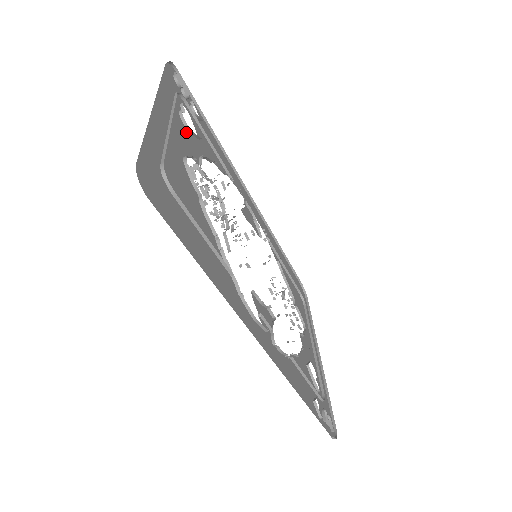
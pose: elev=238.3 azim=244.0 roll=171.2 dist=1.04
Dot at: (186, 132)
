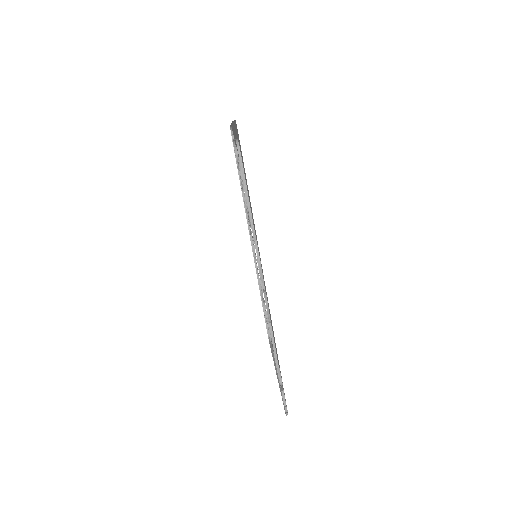
Dot at: occluded
